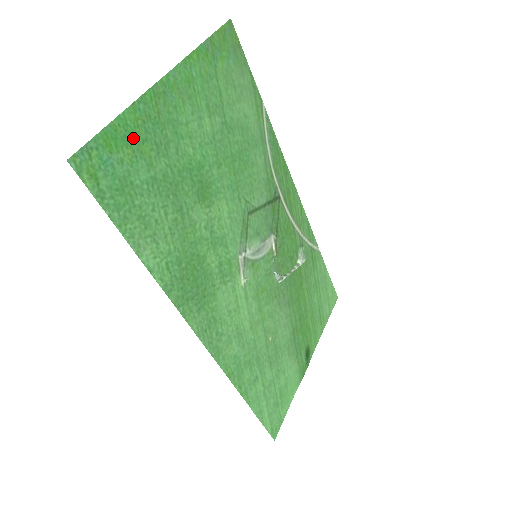
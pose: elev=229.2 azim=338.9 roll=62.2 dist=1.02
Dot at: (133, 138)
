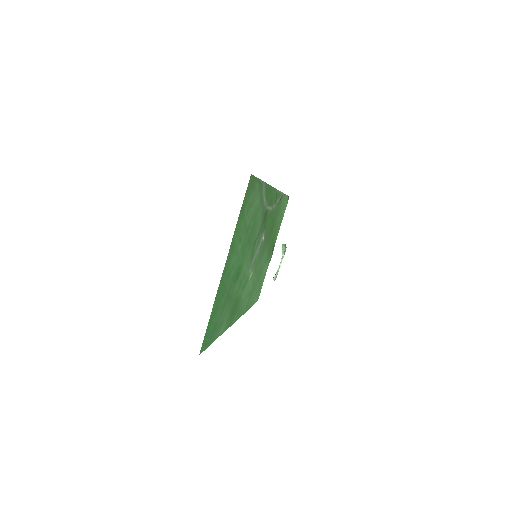
Dot at: (215, 310)
